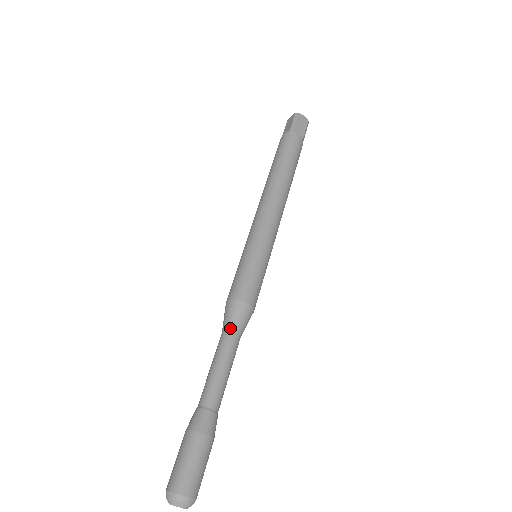
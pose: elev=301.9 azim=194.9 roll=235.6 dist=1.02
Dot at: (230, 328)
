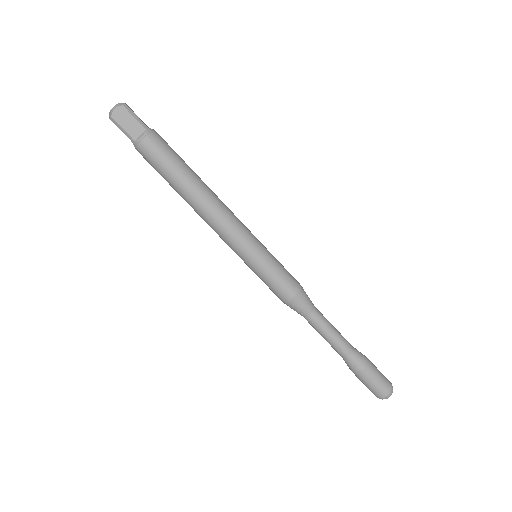
Dot at: (304, 316)
